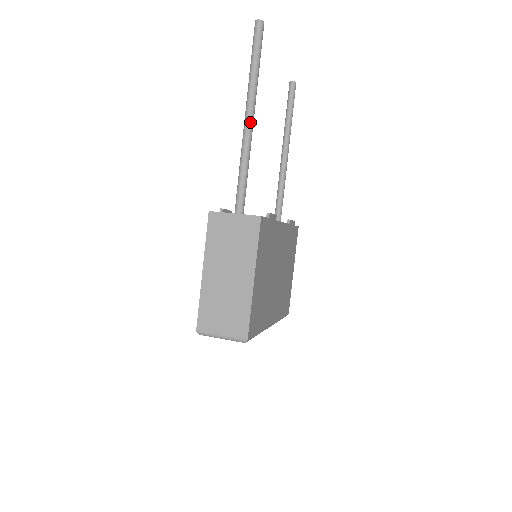
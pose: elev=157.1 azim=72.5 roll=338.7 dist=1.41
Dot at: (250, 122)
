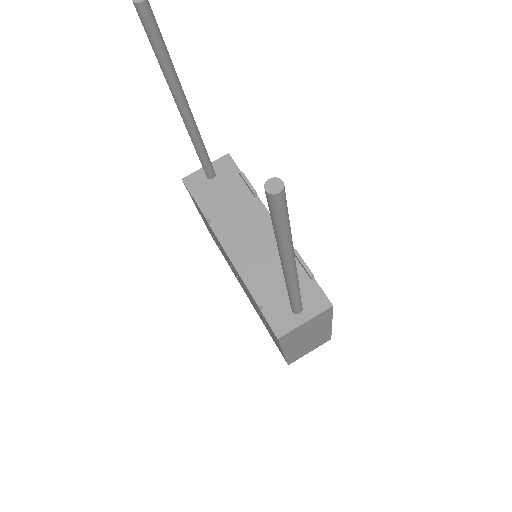
Dot at: (295, 271)
